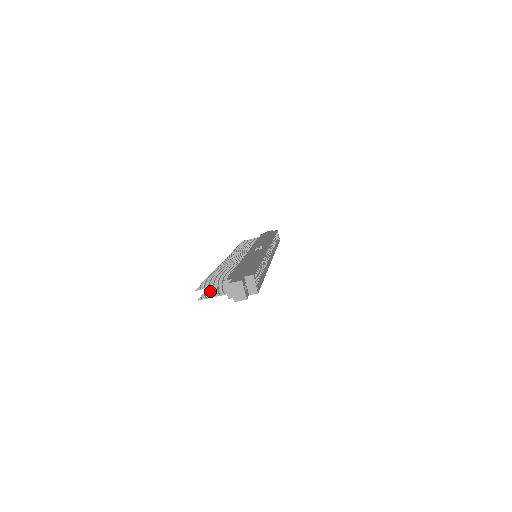
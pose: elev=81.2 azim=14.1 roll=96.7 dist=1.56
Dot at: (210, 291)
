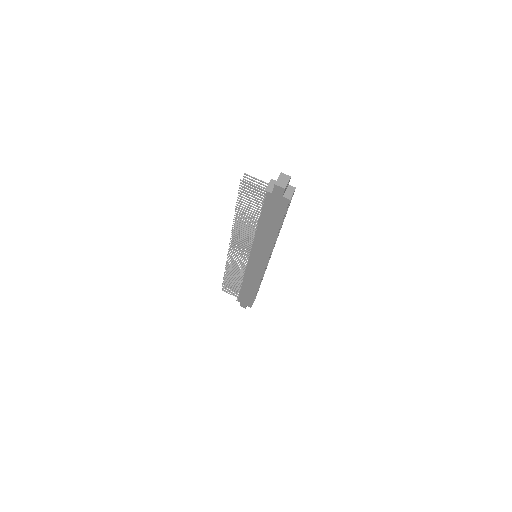
Dot at: occluded
